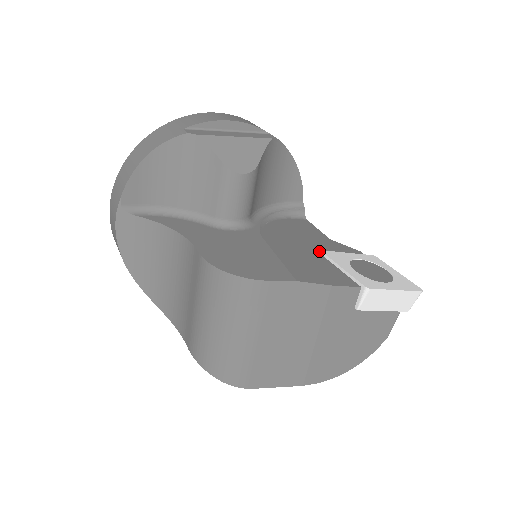
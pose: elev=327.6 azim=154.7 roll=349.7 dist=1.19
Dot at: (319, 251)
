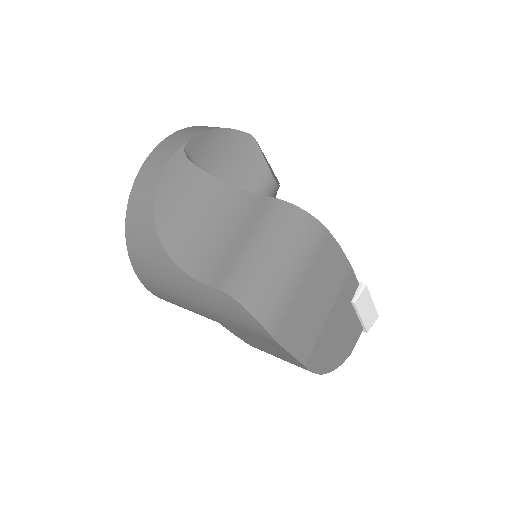
Dot at: occluded
